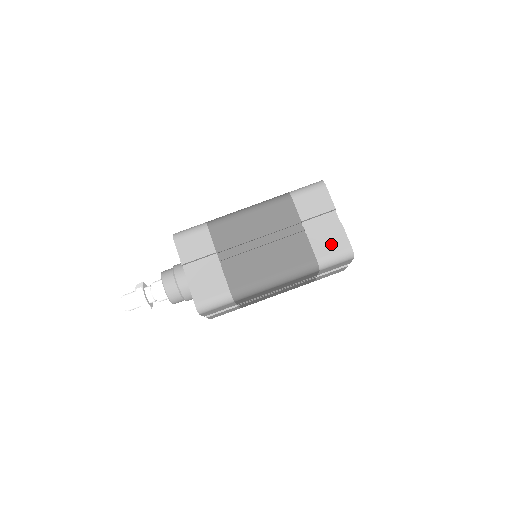
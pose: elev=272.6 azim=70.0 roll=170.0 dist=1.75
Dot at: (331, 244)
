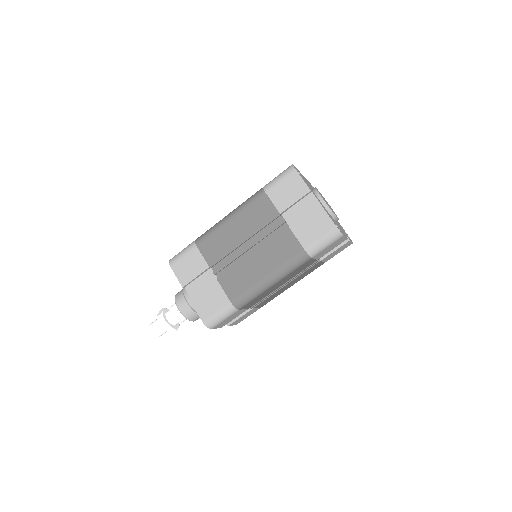
Dot at: (314, 229)
